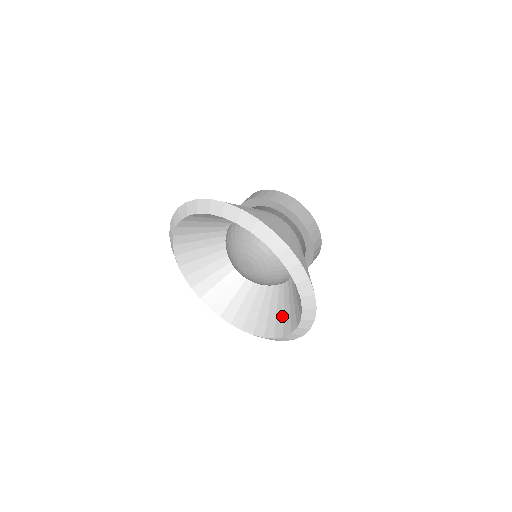
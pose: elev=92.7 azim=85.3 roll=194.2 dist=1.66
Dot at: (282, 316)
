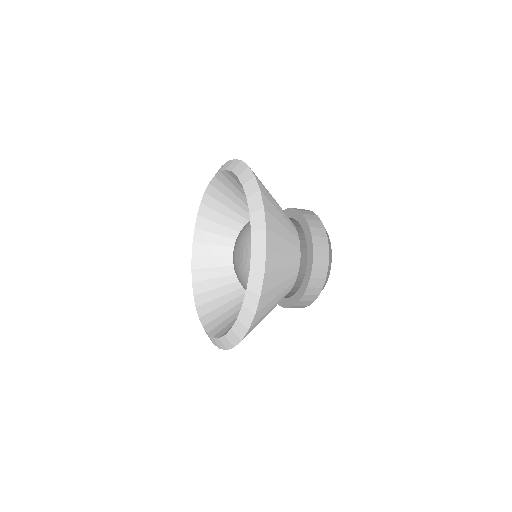
Dot at: occluded
